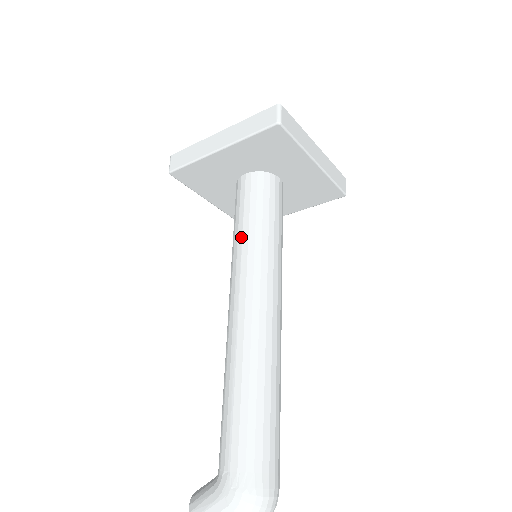
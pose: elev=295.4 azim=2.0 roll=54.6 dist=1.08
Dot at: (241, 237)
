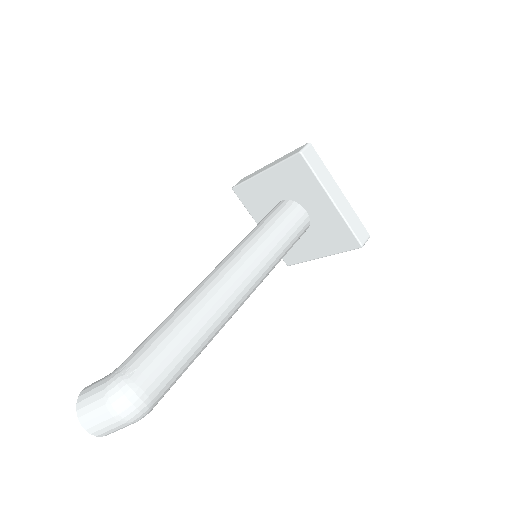
Dot at: (248, 234)
